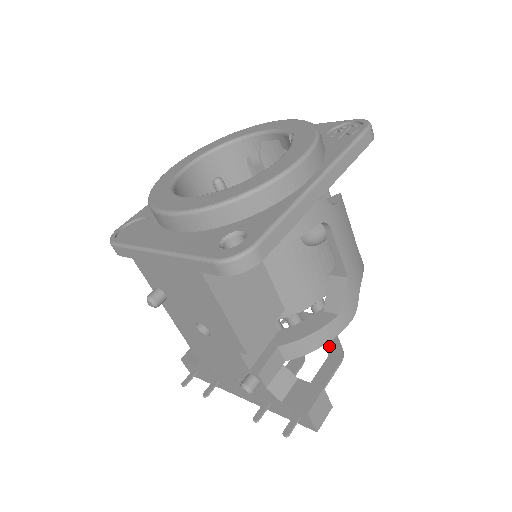
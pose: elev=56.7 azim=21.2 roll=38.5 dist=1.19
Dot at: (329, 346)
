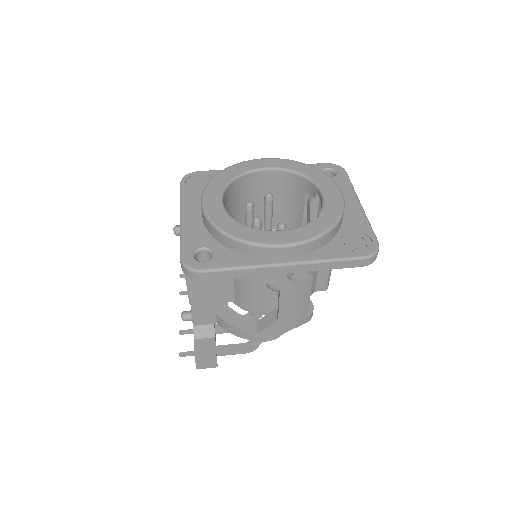
Dot at: occluded
